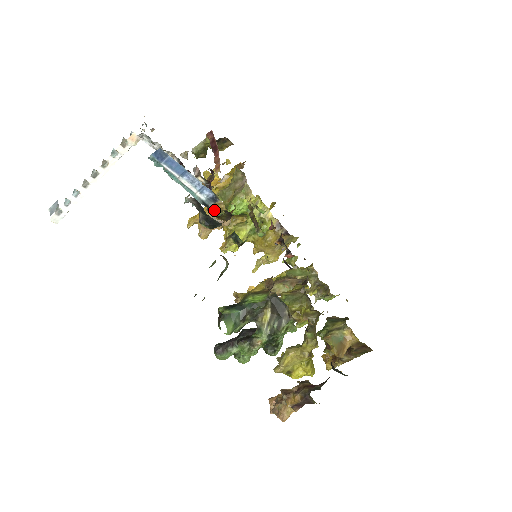
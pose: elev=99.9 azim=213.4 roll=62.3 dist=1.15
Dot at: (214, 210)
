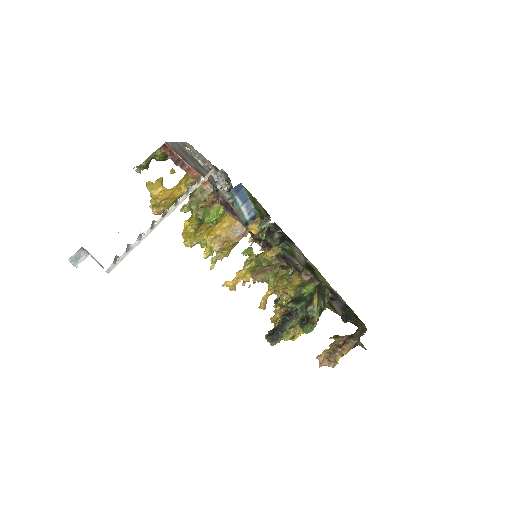
Dot at: (255, 227)
